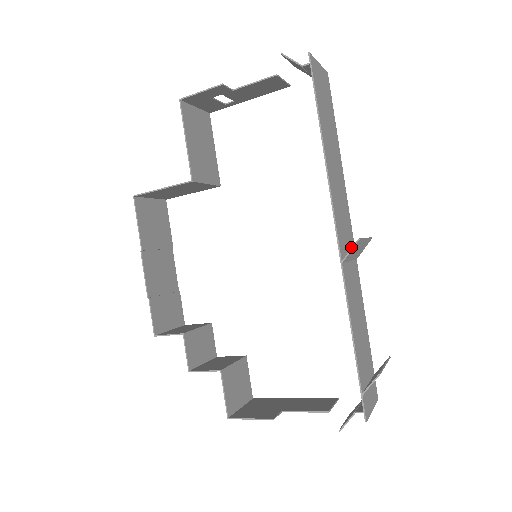
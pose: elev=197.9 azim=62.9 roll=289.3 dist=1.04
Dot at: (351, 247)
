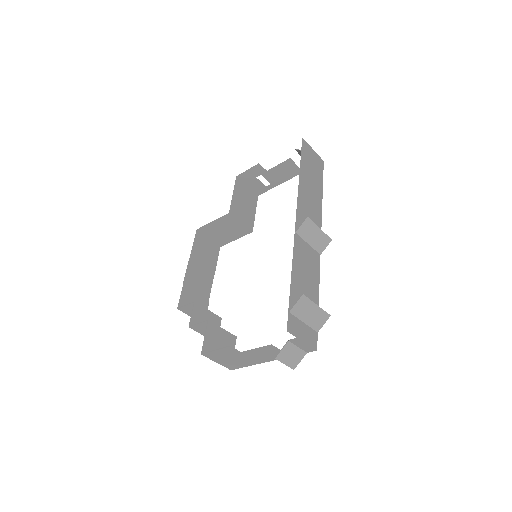
Dot at: occluded
